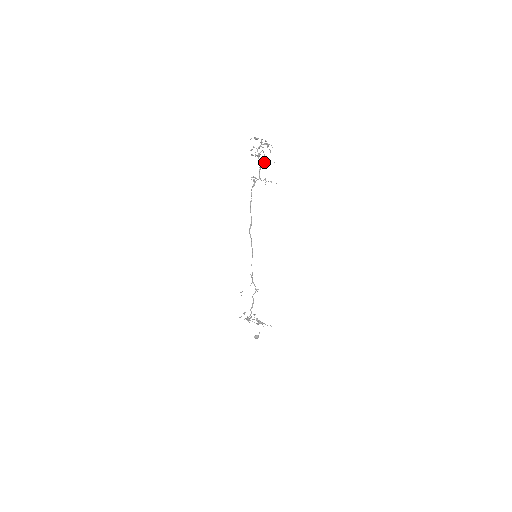
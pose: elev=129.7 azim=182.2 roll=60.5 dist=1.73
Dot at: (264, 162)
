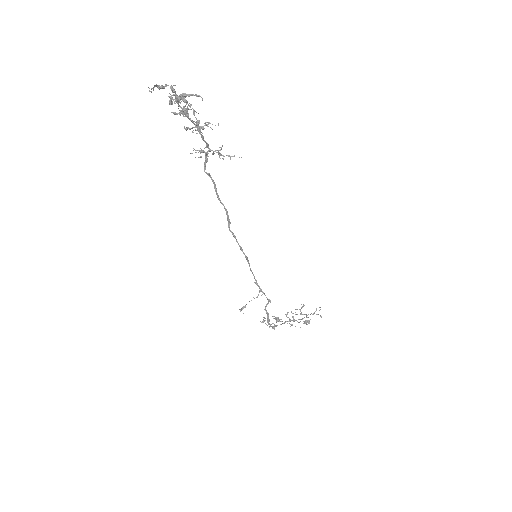
Dot at: (199, 126)
